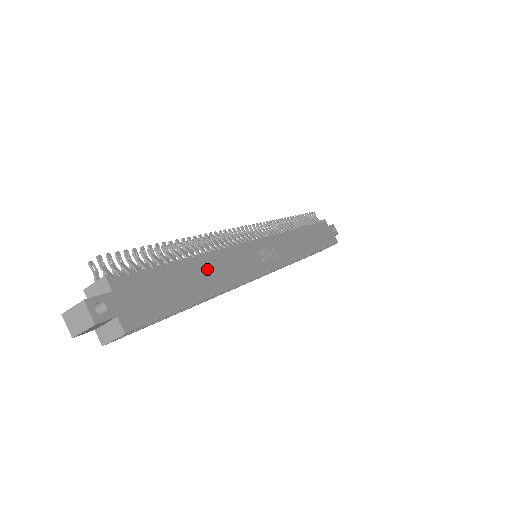
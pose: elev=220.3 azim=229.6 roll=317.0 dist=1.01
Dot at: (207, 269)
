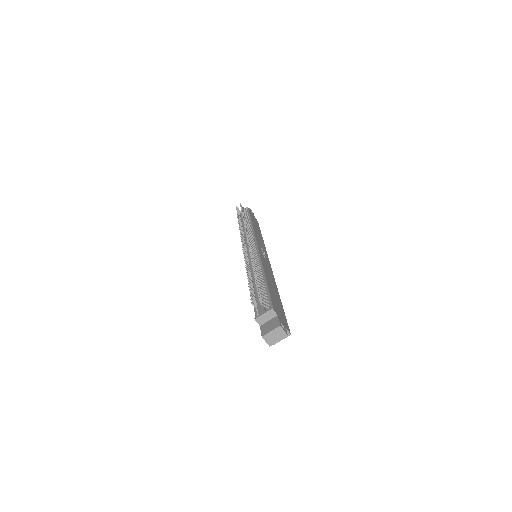
Dot at: (270, 280)
